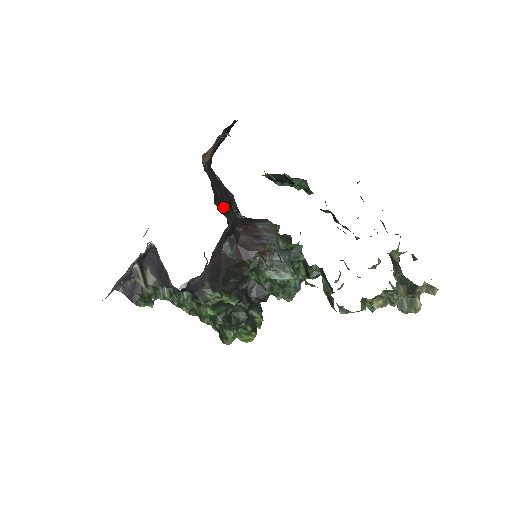
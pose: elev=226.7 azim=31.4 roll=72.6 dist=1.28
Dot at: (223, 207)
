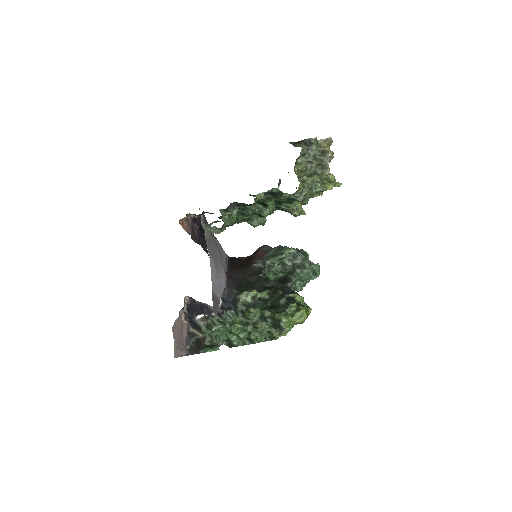
Dot at: occluded
